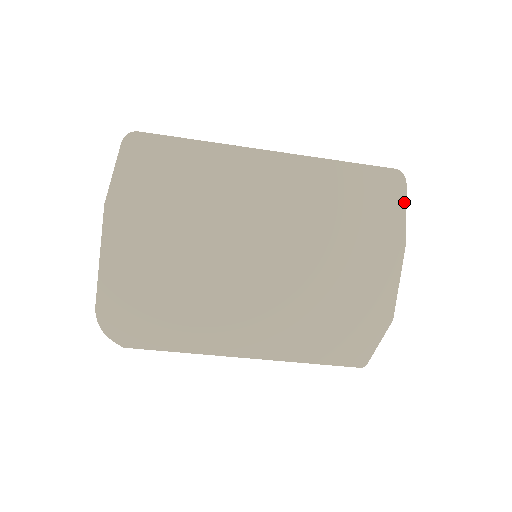
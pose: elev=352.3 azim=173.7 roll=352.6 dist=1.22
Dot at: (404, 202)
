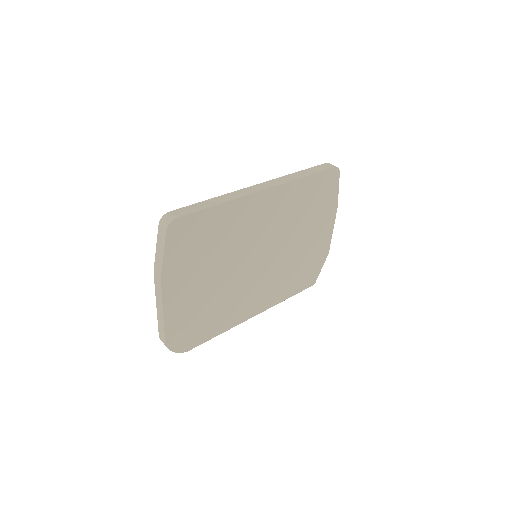
Dot at: (338, 185)
